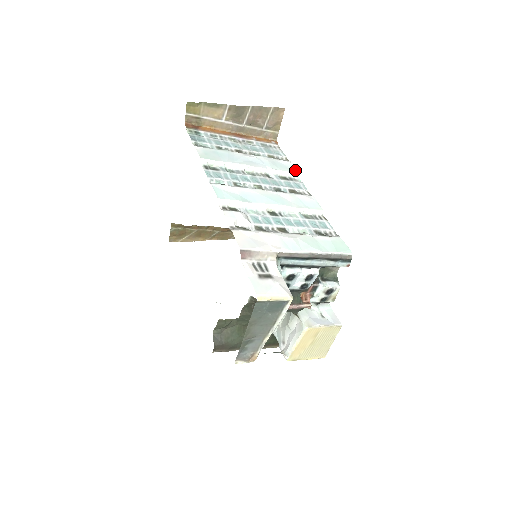
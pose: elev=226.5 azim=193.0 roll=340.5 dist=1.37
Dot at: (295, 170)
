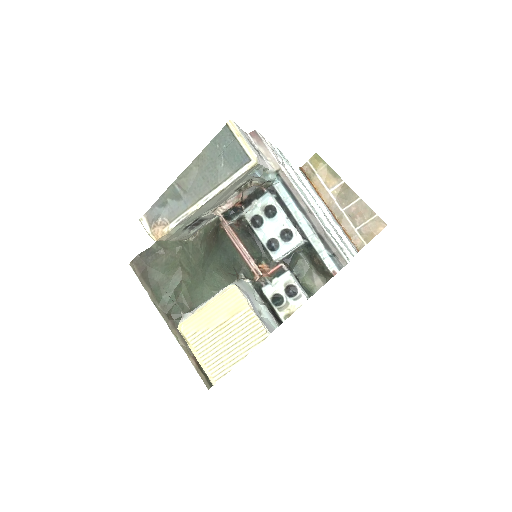
Dot at: (356, 251)
